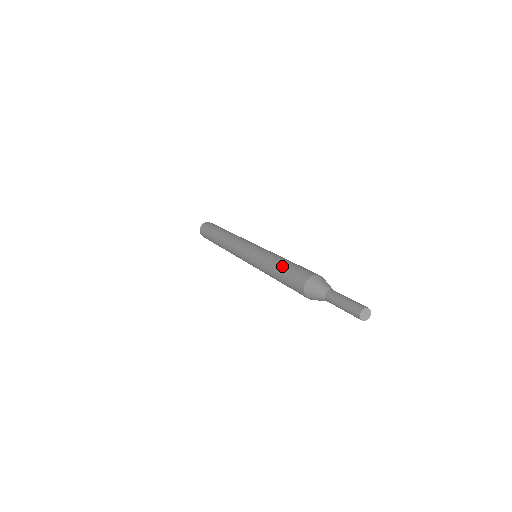
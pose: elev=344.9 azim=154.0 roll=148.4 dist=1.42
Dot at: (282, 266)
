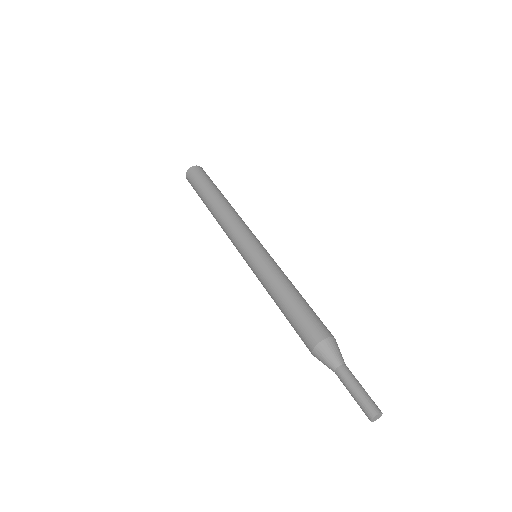
Dot at: (295, 300)
